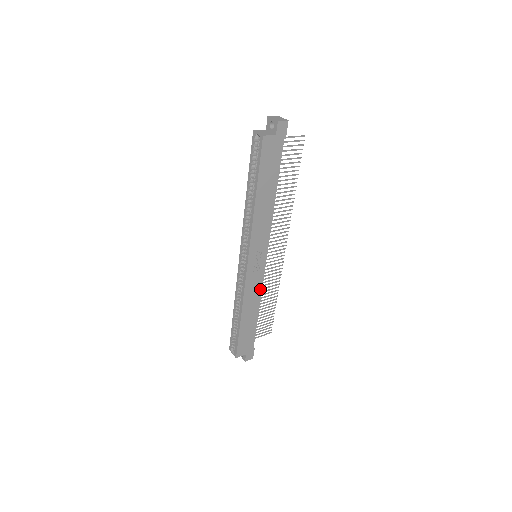
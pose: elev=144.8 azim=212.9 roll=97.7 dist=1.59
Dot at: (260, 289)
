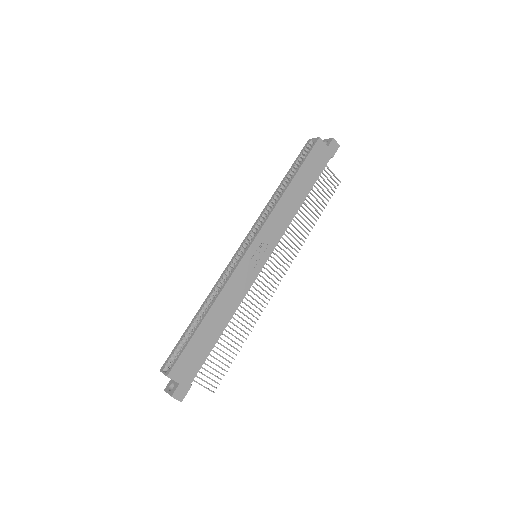
Dot at: (243, 295)
